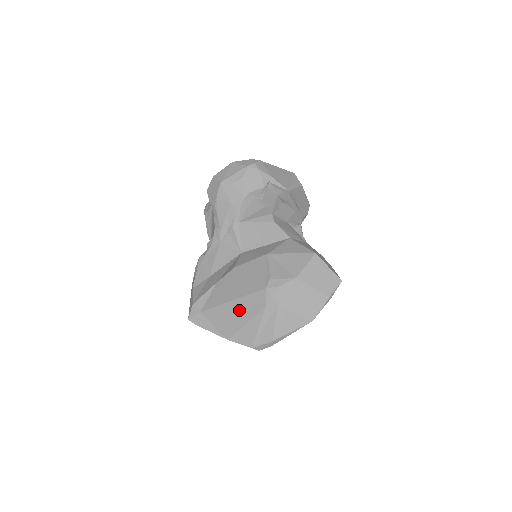
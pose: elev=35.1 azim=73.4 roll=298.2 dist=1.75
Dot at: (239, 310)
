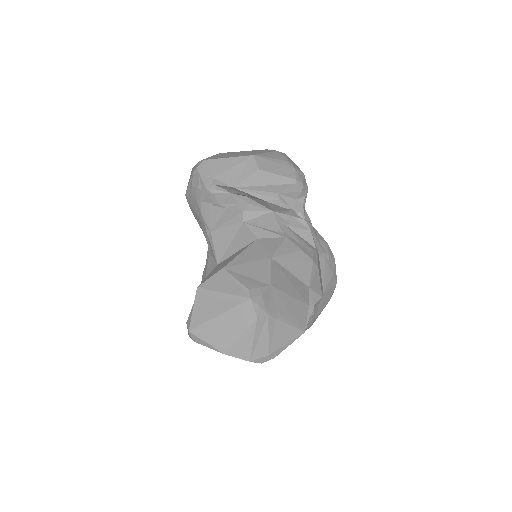
Dot at: (227, 324)
